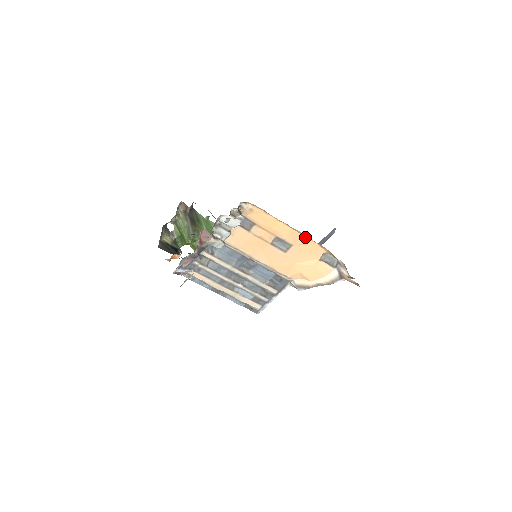
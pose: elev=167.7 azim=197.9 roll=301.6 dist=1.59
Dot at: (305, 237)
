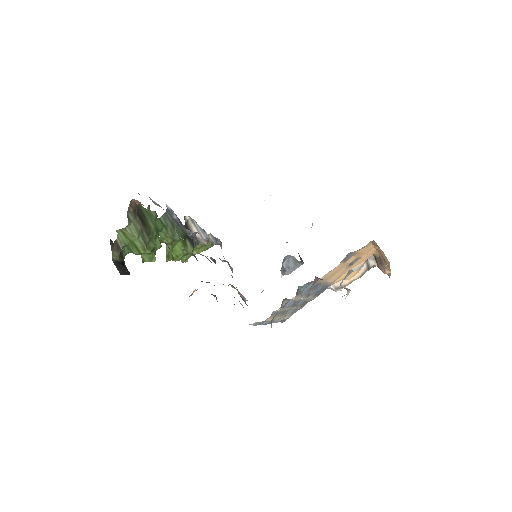
Dot at: (374, 249)
